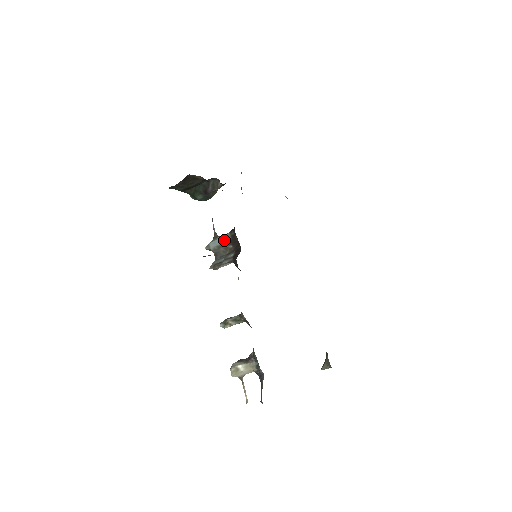
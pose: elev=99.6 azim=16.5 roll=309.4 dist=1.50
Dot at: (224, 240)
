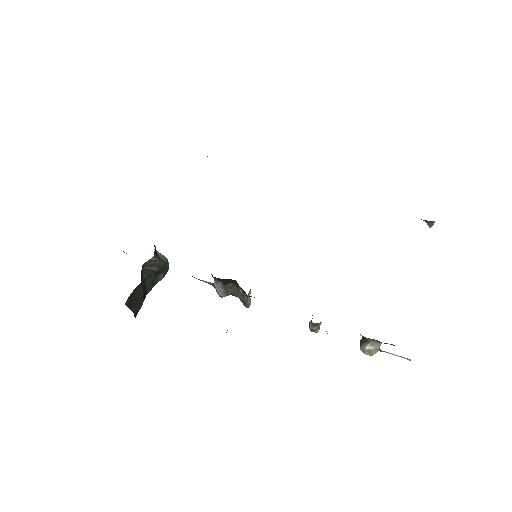
Dot at: (220, 286)
